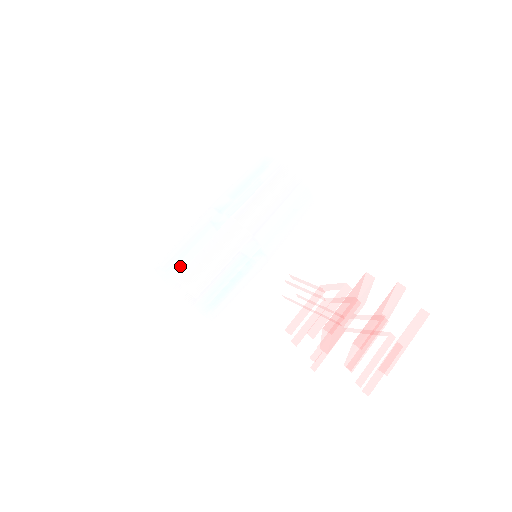
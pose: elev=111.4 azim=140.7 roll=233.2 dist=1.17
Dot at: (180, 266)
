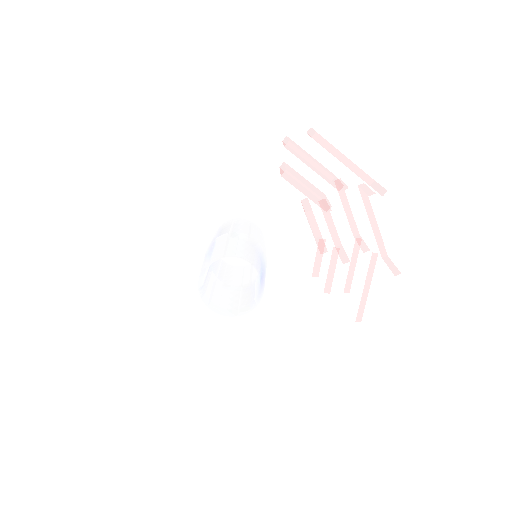
Dot at: (203, 266)
